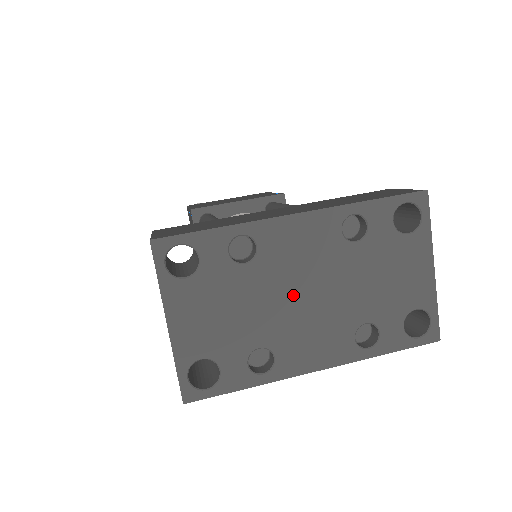
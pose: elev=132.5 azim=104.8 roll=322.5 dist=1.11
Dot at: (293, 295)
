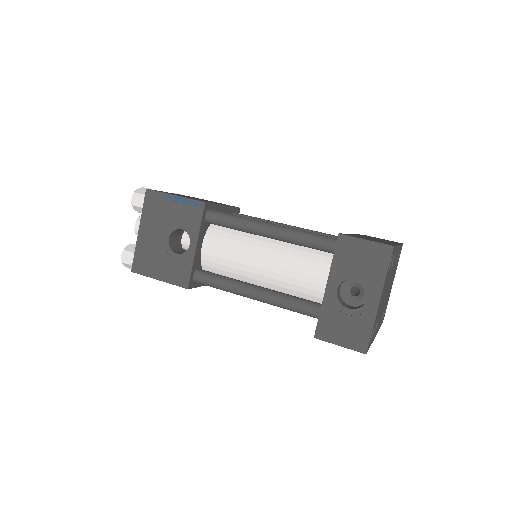
Dot at: (387, 290)
